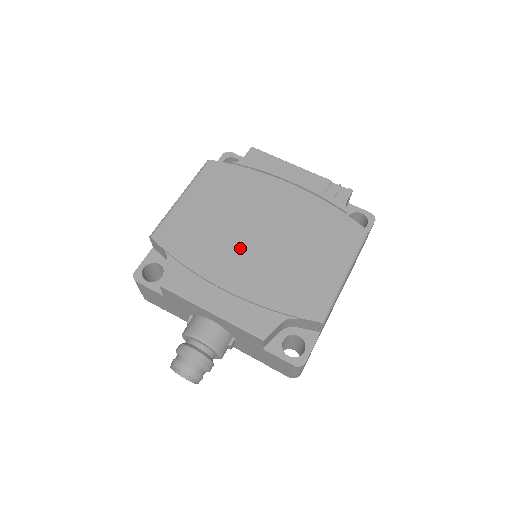
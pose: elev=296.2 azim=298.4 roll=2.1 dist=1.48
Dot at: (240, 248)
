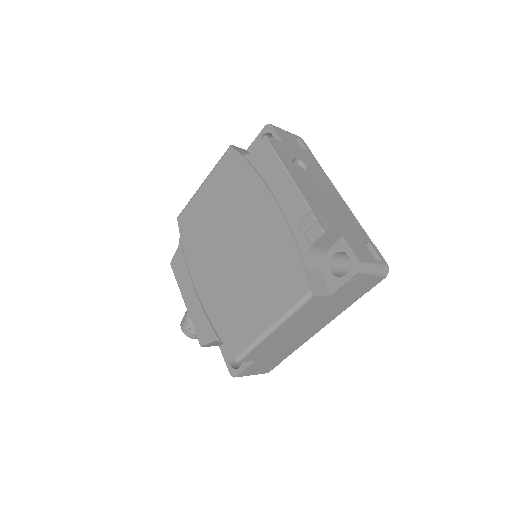
Dot at: (216, 257)
